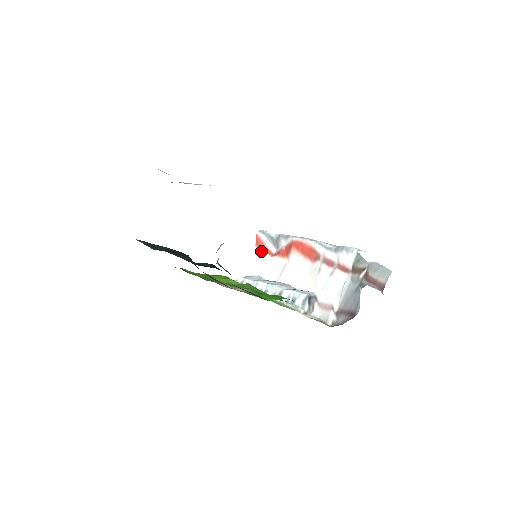
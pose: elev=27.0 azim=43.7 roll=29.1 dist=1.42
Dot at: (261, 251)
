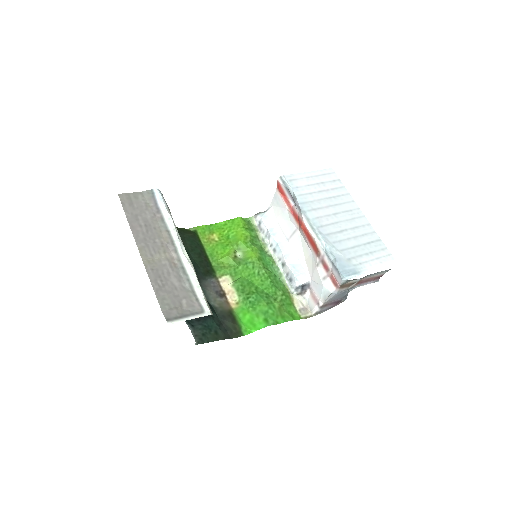
Dot at: (281, 197)
